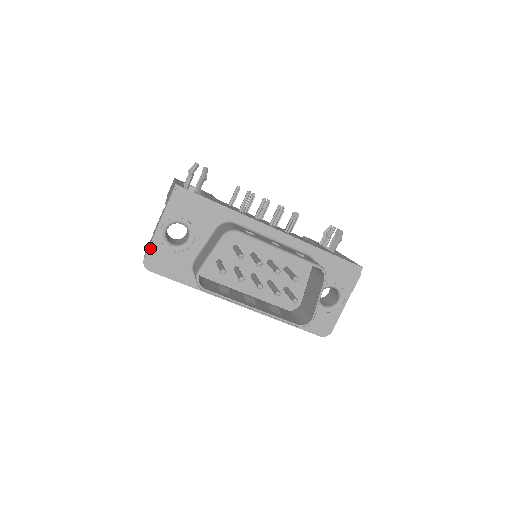
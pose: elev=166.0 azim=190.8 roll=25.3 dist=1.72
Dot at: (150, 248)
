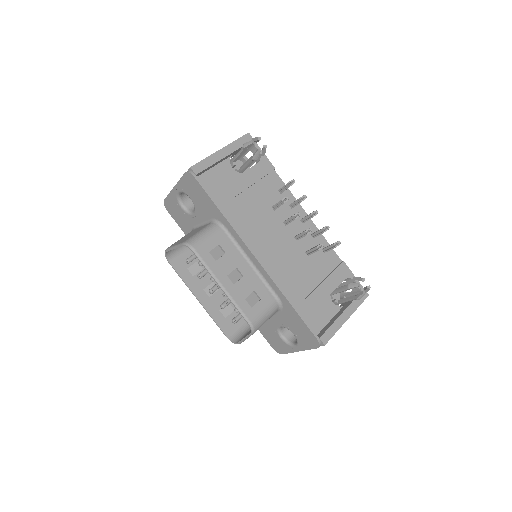
Dot at: (168, 197)
